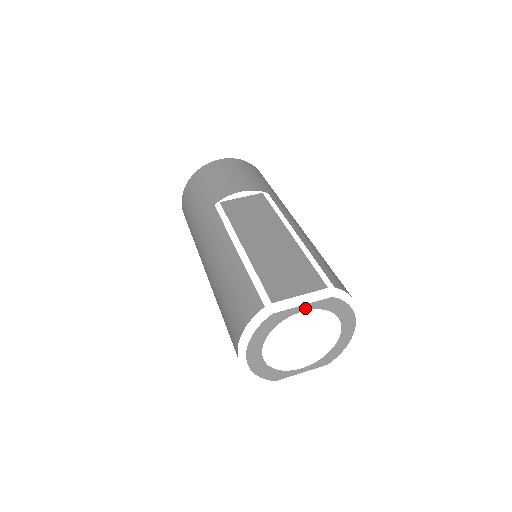
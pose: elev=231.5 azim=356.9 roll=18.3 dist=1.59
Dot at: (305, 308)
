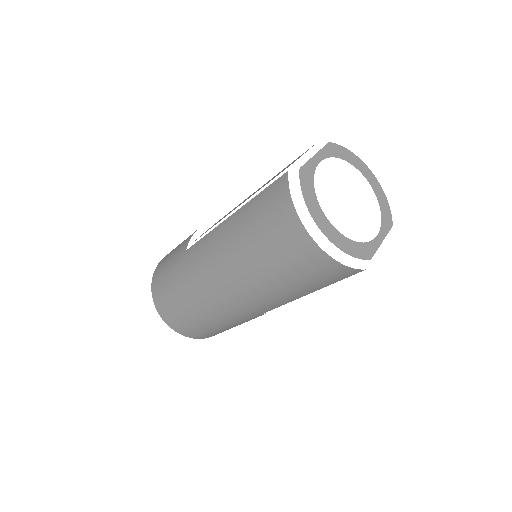
Dot at: (319, 158)
